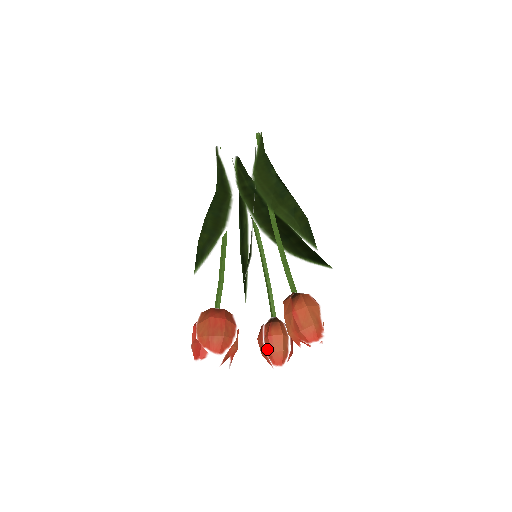
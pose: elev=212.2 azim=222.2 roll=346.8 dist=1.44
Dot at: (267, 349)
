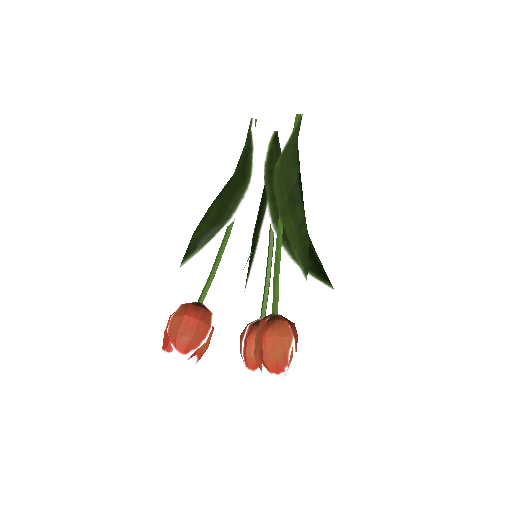
Dot at: (244, 351)
